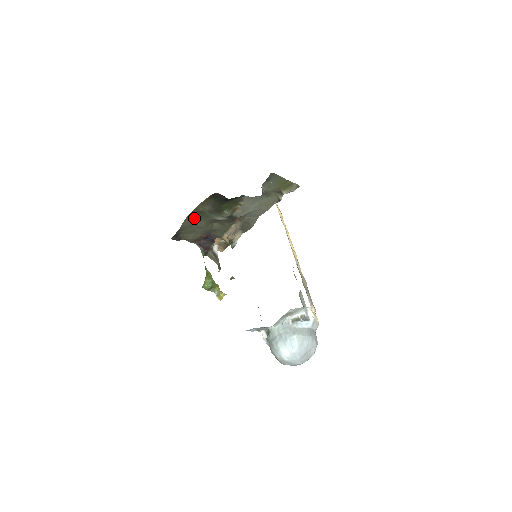
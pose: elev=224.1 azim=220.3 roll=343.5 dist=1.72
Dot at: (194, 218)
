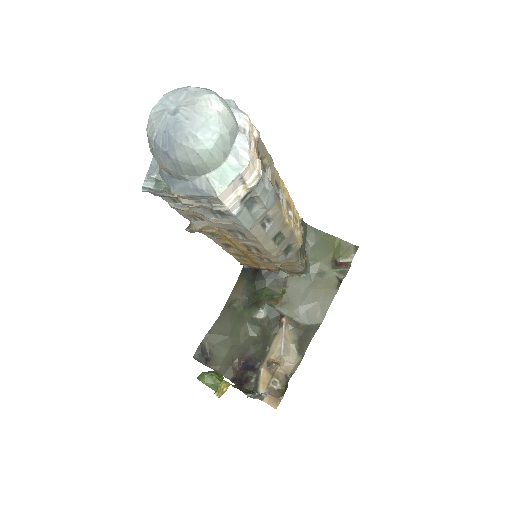
Dot at: (227, 324)
